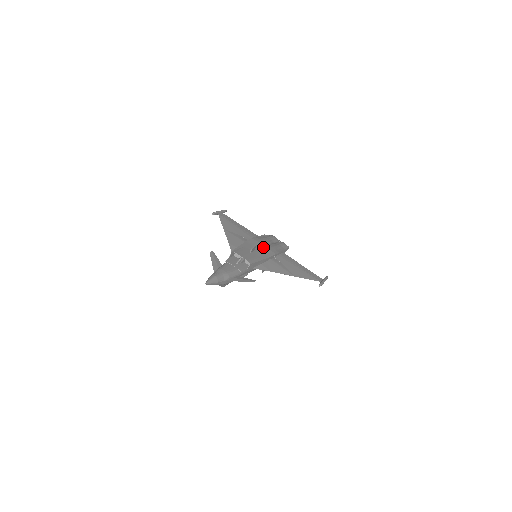
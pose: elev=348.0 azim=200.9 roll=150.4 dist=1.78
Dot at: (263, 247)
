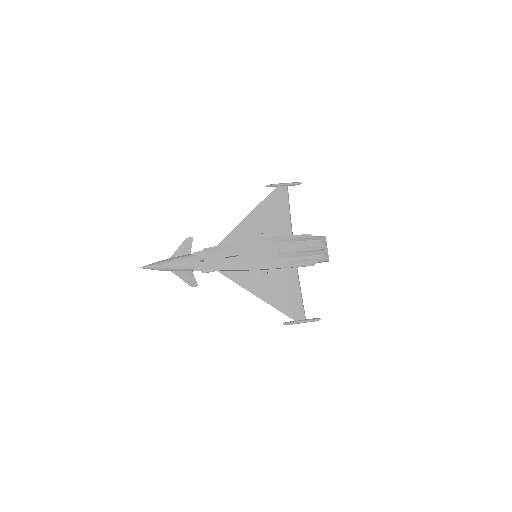
Dot at: (261, 255)
